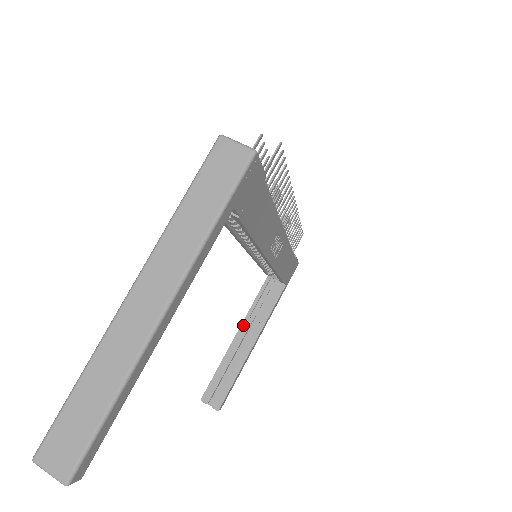
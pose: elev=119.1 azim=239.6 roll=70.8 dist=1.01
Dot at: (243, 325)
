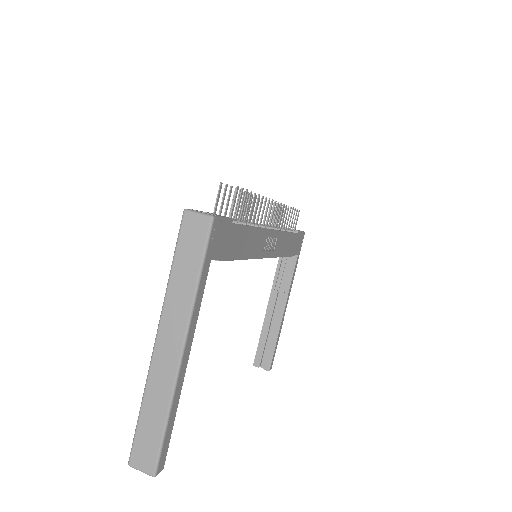
Dot at: (271, 298)
